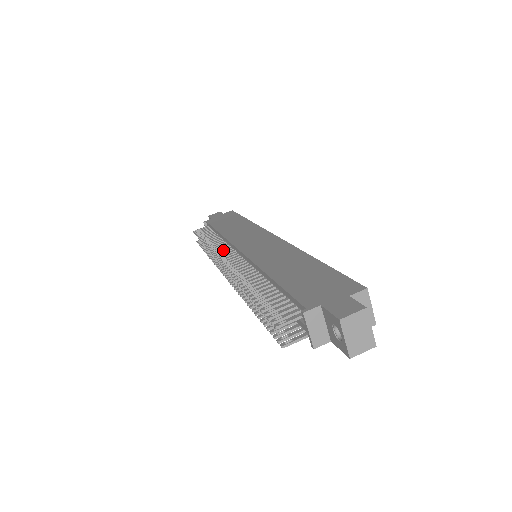
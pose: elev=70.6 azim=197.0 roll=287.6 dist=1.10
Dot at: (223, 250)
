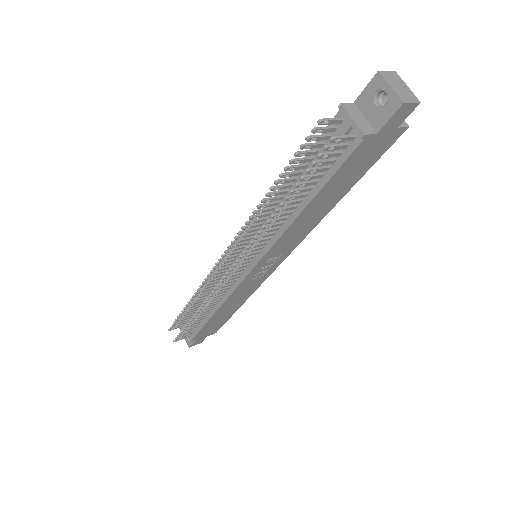
Dot at: (217, 271)
